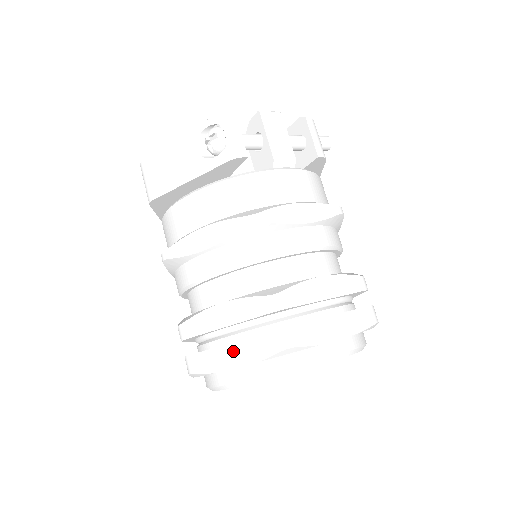
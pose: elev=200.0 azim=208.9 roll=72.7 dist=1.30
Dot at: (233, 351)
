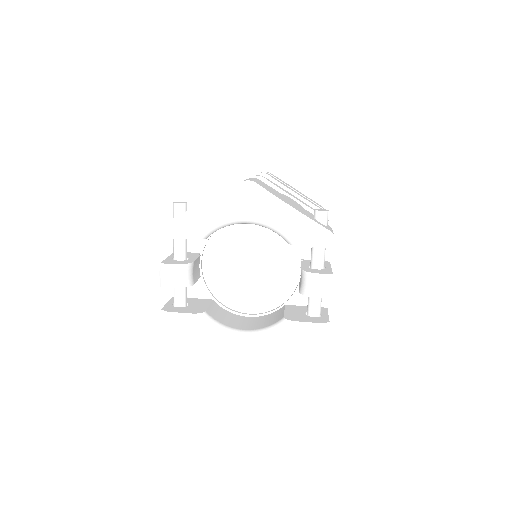
Dot at: occluded
